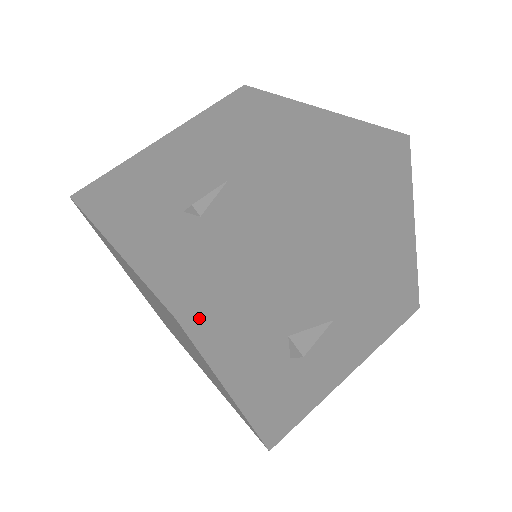
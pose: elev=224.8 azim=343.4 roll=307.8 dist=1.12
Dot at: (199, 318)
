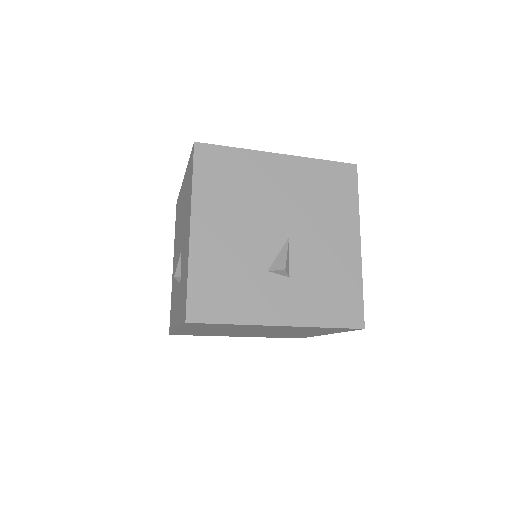
Dot at: (198, 312)
